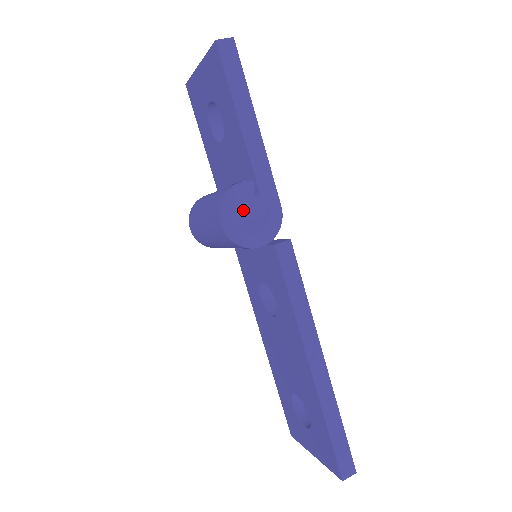
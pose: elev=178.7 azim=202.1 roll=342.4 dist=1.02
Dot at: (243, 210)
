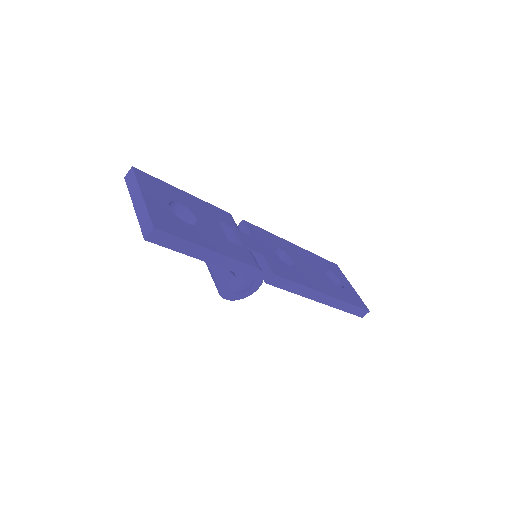
Dot at: (235, 289)
